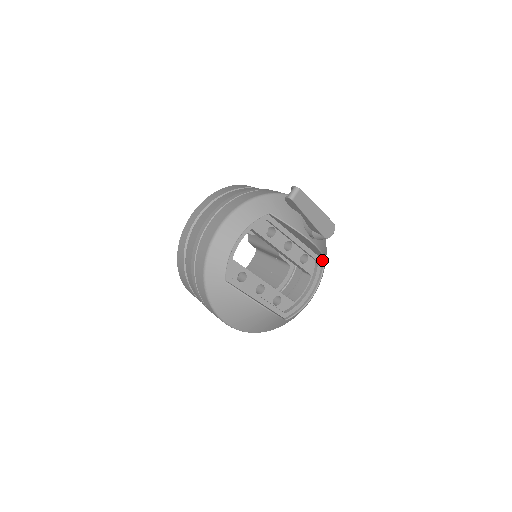
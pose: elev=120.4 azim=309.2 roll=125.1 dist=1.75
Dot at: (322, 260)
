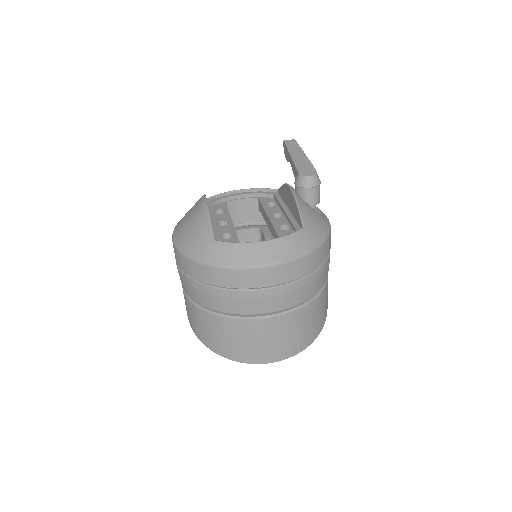
Dot at: (301, 230)
